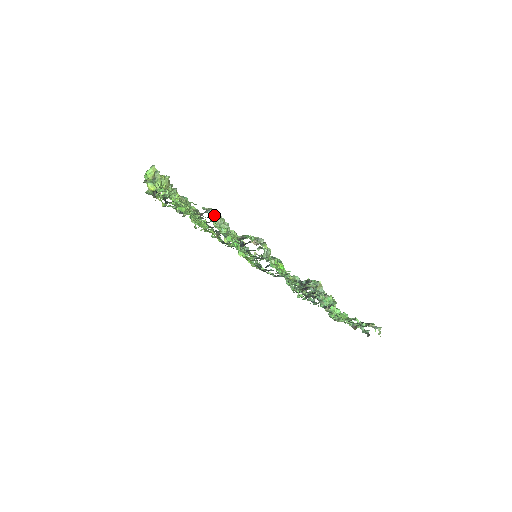
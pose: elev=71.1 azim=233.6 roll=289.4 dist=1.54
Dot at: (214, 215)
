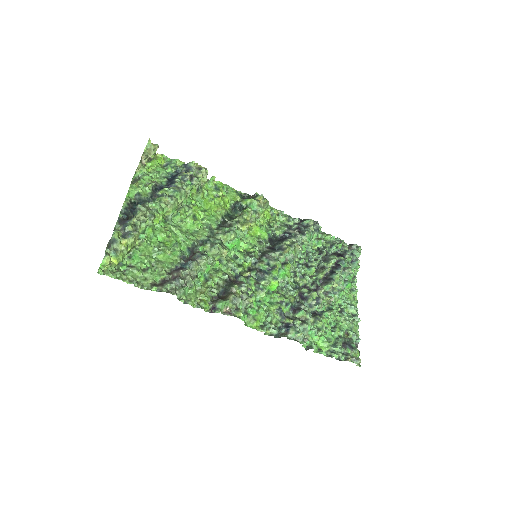
Dot at: (182, 290)
